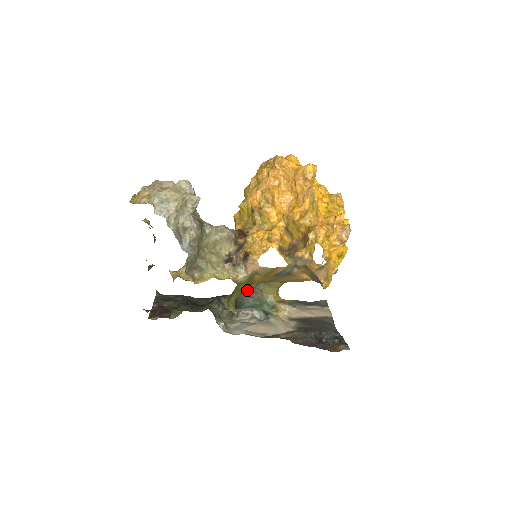
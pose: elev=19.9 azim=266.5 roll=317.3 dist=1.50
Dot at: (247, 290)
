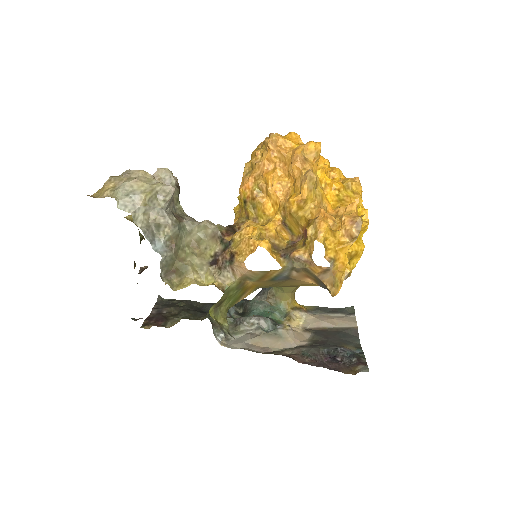
Dot at: (243, 297)
